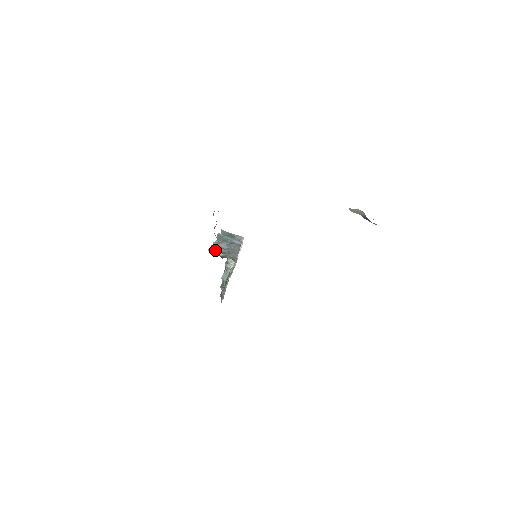
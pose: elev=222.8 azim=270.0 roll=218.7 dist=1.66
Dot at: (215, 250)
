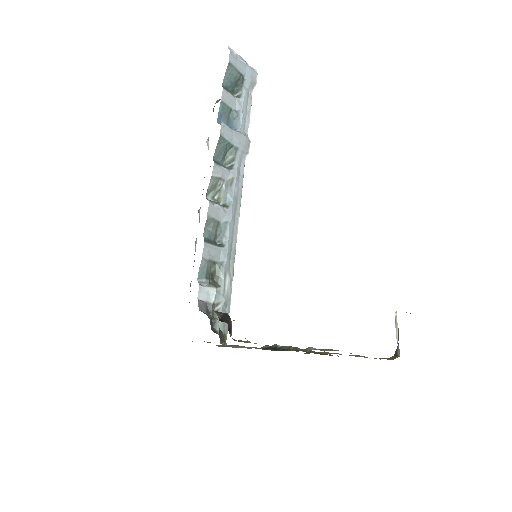
Dot at: (207, 264)
